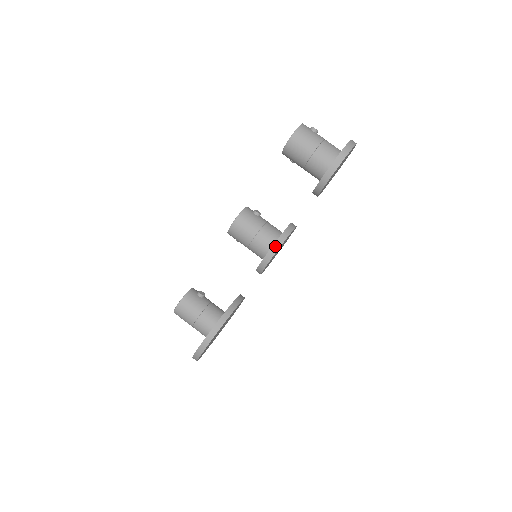
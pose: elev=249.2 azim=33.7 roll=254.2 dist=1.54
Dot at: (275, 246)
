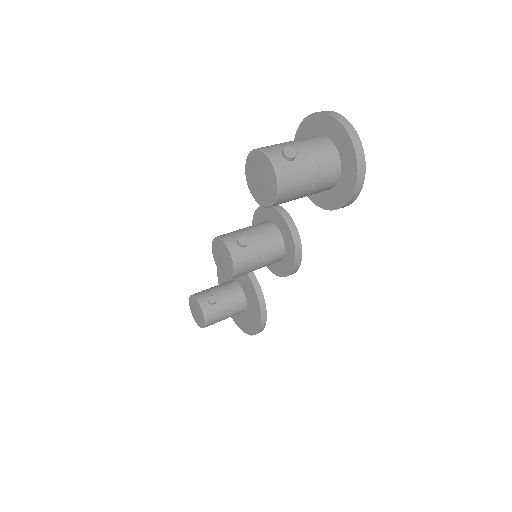
Dot at: (296, 266)
